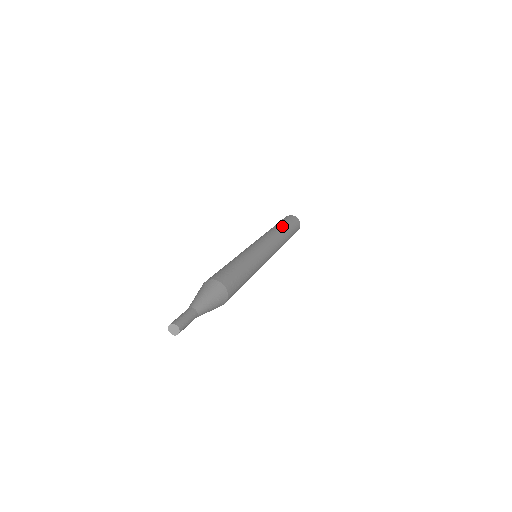
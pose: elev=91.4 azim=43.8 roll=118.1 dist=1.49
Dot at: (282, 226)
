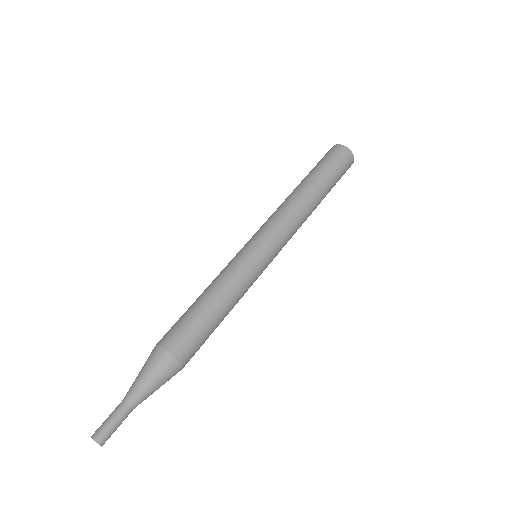
Dot at: (316, 185)
